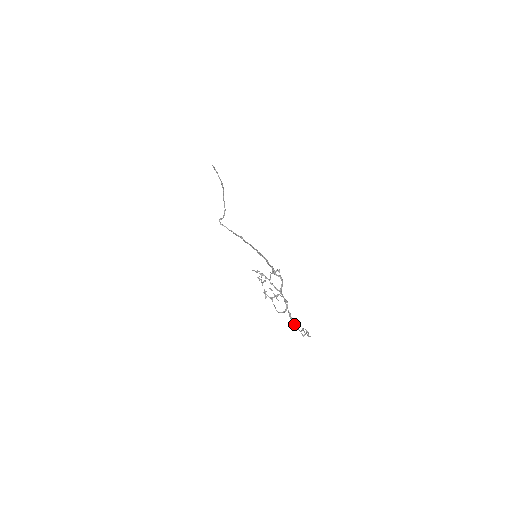
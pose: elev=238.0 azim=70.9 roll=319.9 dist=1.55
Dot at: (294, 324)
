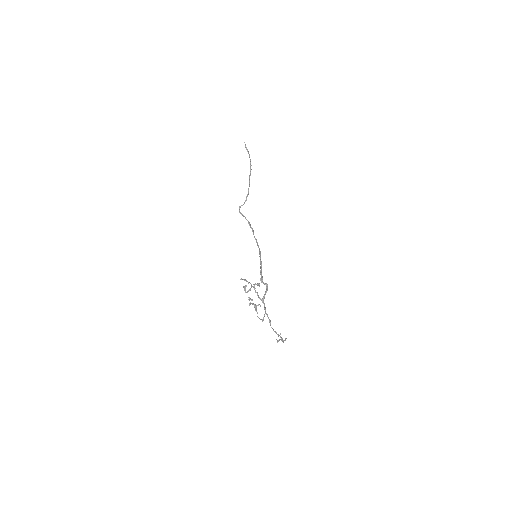
Dot at: (273, 329)
